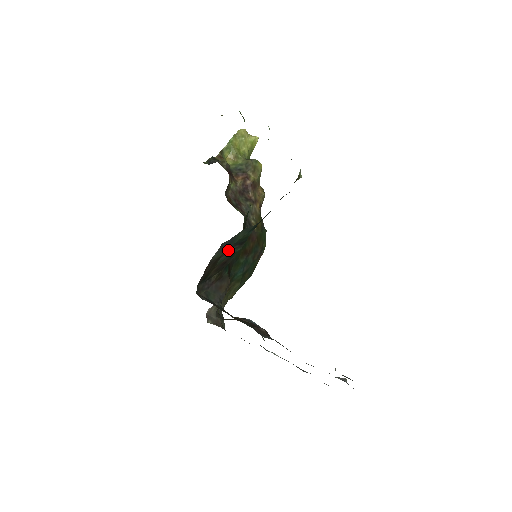
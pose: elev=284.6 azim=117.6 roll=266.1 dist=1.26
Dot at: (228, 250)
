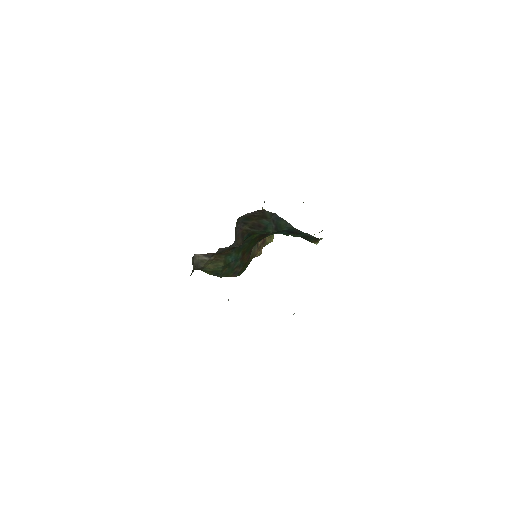
Dot at: (271, 221)
